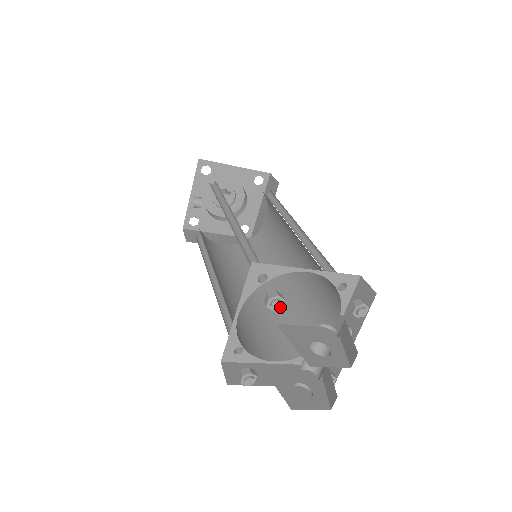
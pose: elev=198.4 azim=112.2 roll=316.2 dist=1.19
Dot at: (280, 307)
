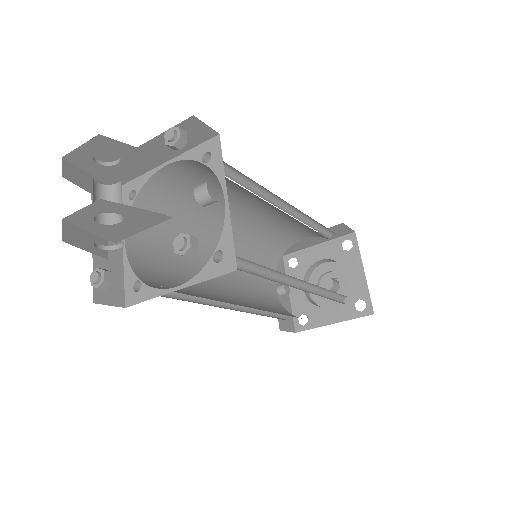
Dot at: occluded
